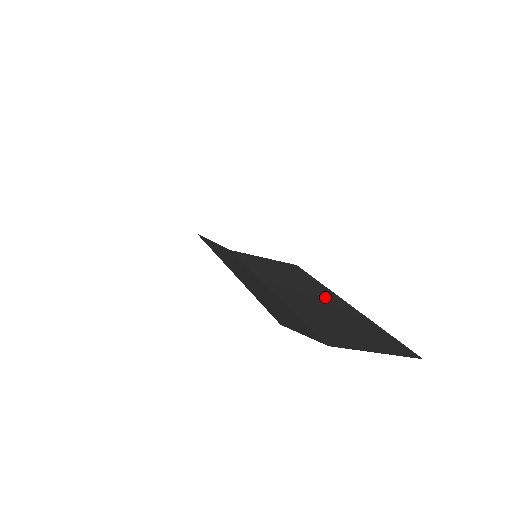
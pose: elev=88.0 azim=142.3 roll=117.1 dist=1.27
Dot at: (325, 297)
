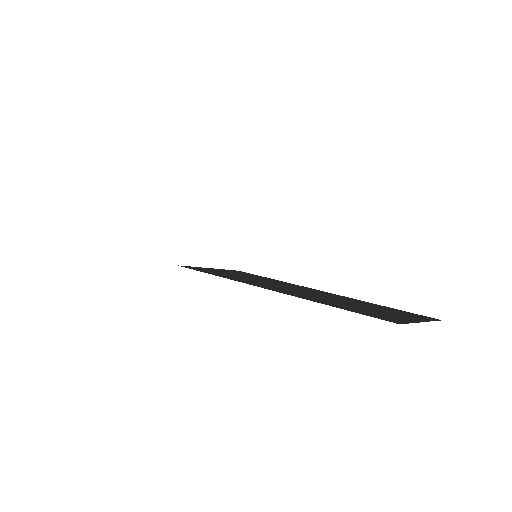
Dot at: (309, 290)
